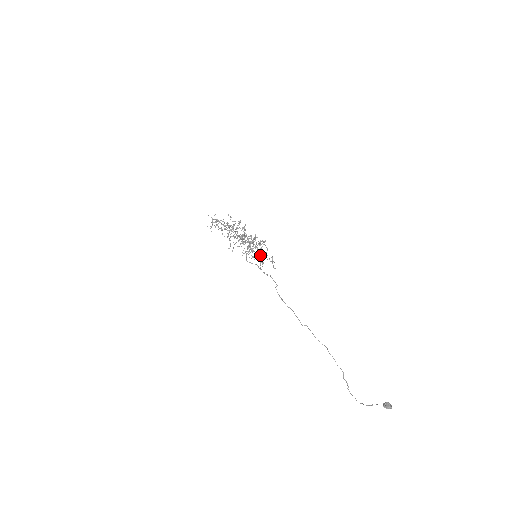
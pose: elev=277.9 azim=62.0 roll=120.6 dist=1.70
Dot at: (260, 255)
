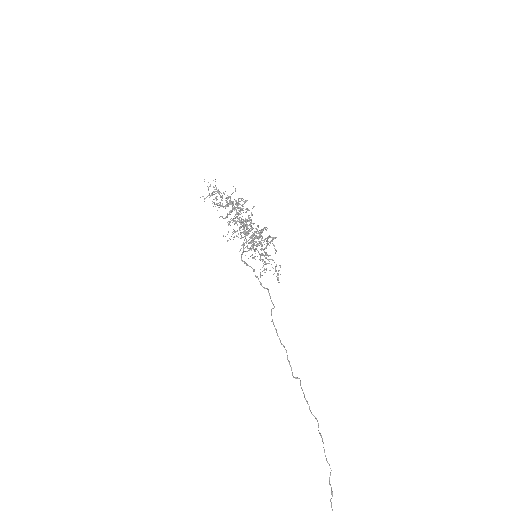
Dot at: occluded
